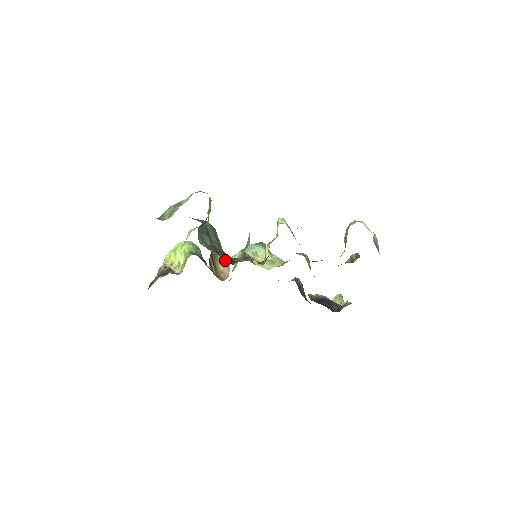
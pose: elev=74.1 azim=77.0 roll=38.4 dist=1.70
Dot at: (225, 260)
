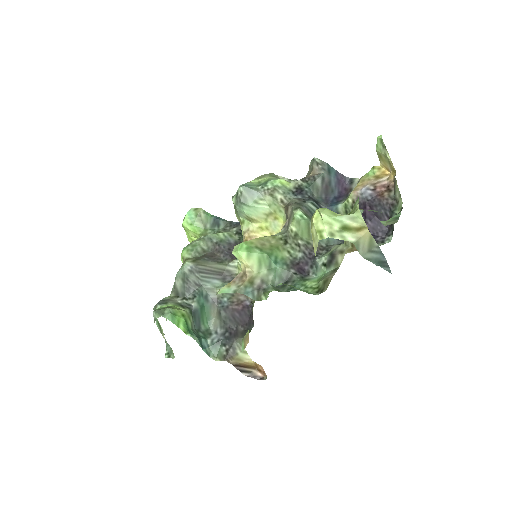
Dot at: (247, 354)
